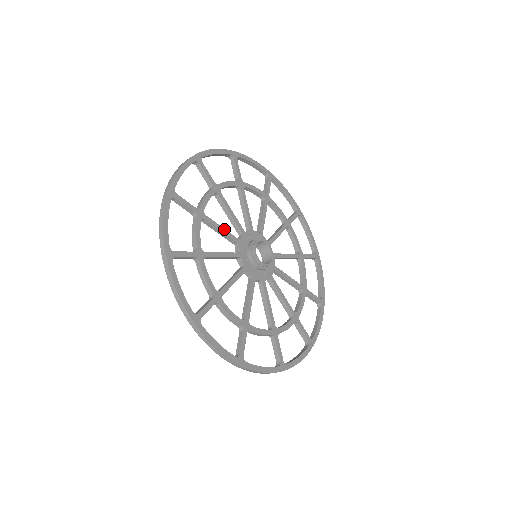
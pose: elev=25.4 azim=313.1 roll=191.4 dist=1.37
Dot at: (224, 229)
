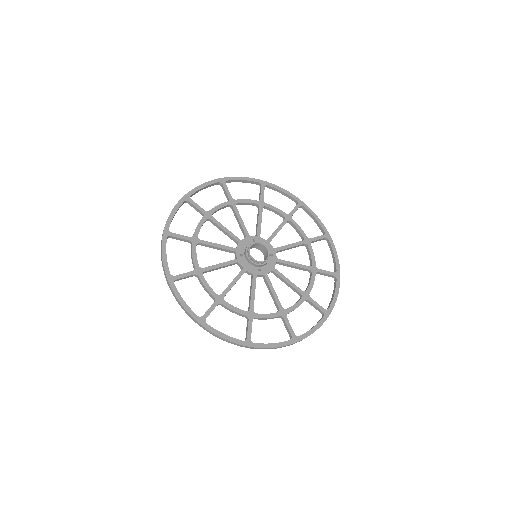
Dot at: (227, 229)
